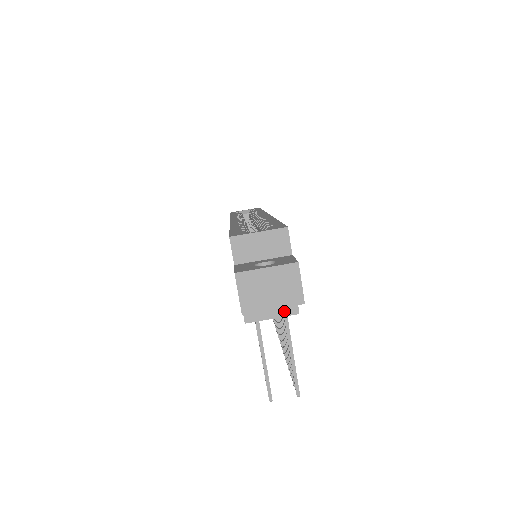
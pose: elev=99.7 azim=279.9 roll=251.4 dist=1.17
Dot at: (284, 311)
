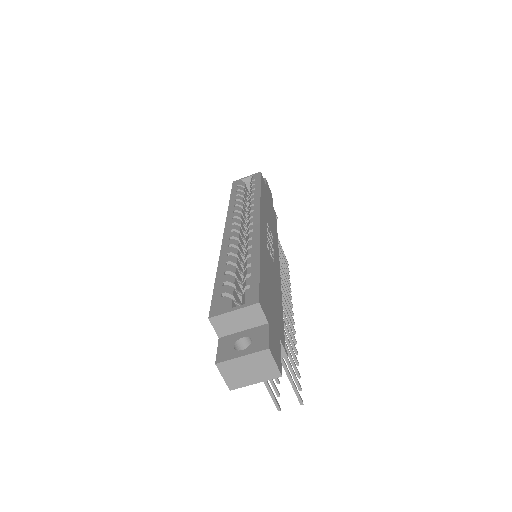
Dot at: occluded
